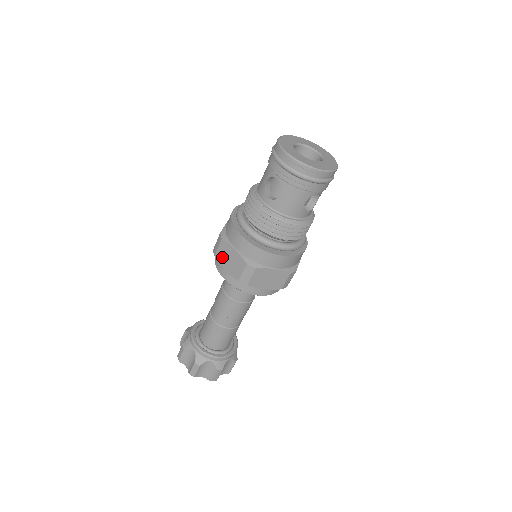
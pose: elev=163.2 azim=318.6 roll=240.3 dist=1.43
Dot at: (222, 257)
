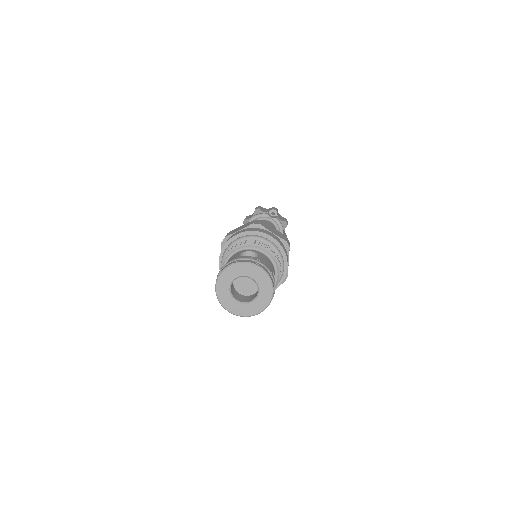
Dot at: occluded
